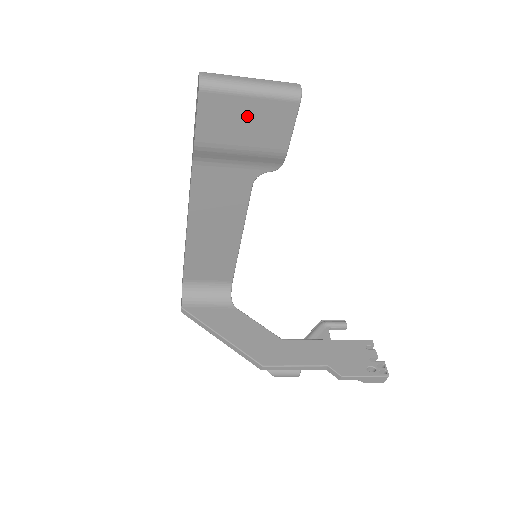
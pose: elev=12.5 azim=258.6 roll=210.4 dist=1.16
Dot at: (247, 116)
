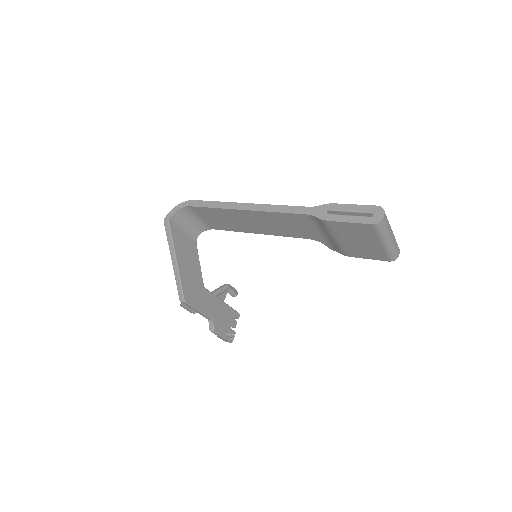
Dot at: (365, 242)
